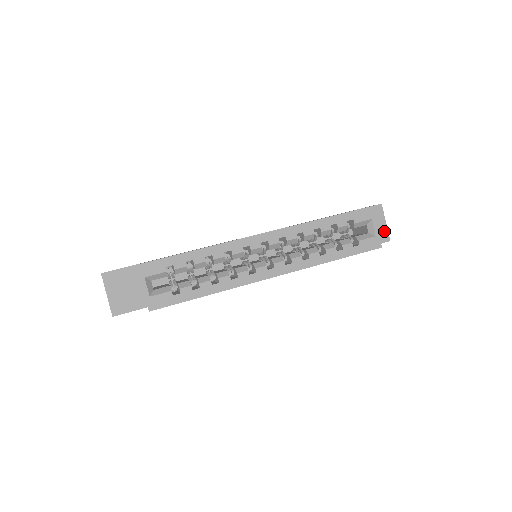
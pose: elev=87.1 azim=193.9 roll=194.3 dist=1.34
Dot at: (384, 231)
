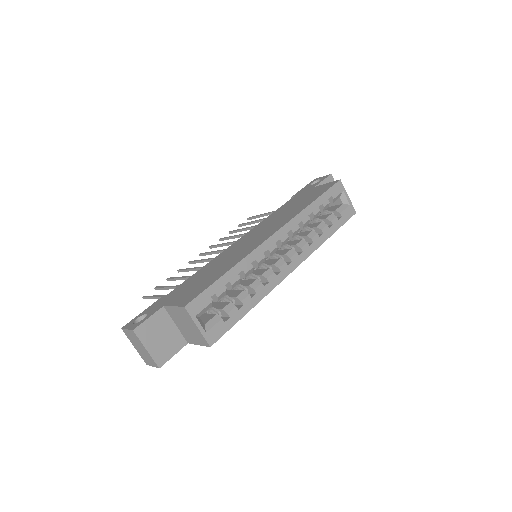
Dot at: occluded
